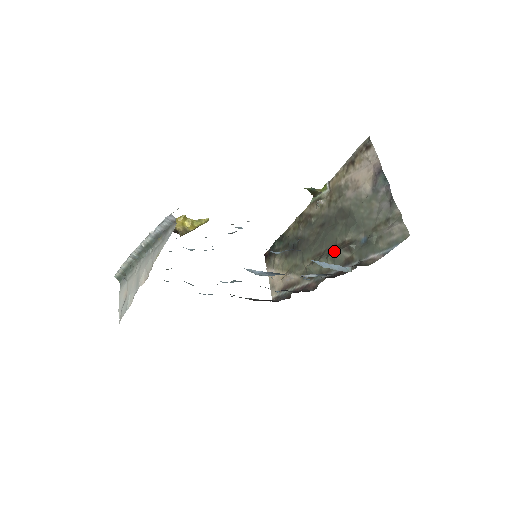
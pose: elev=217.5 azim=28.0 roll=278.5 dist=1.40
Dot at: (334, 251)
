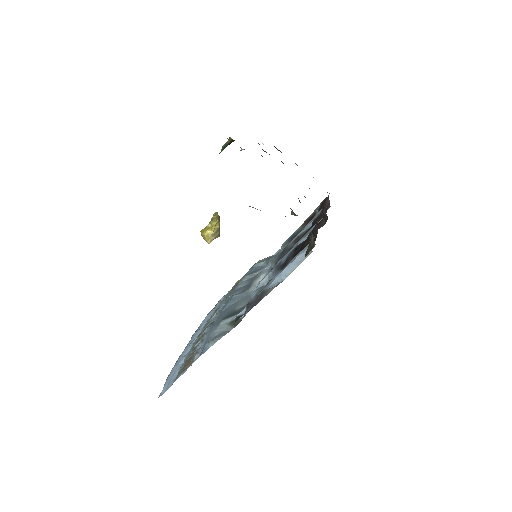
Dot at: occluded
